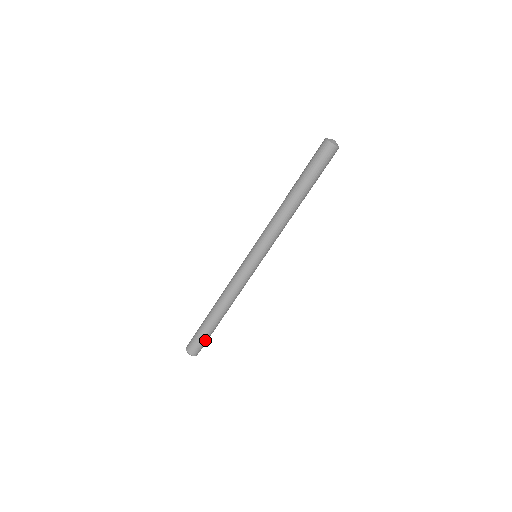
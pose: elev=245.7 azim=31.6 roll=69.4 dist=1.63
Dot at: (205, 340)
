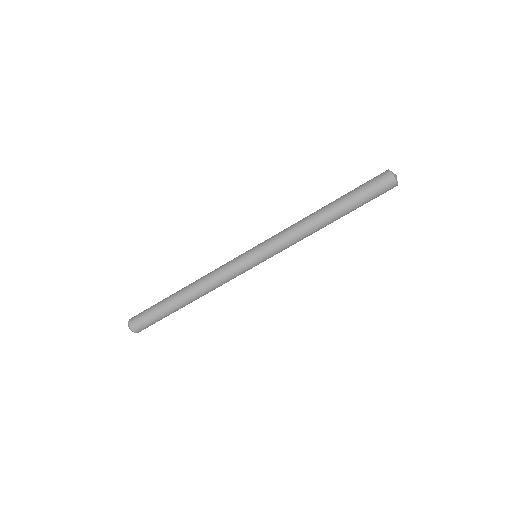
Dot at: (152, 318)
